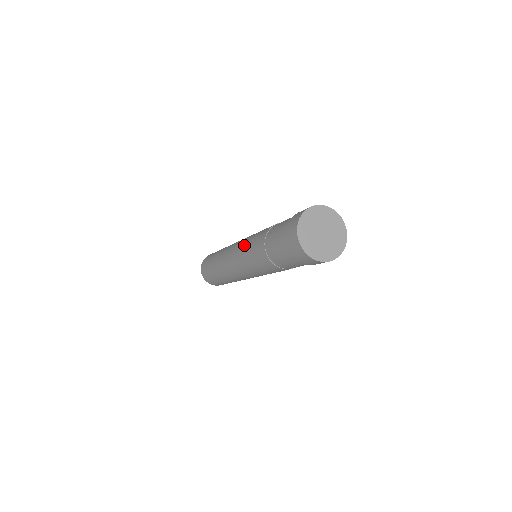
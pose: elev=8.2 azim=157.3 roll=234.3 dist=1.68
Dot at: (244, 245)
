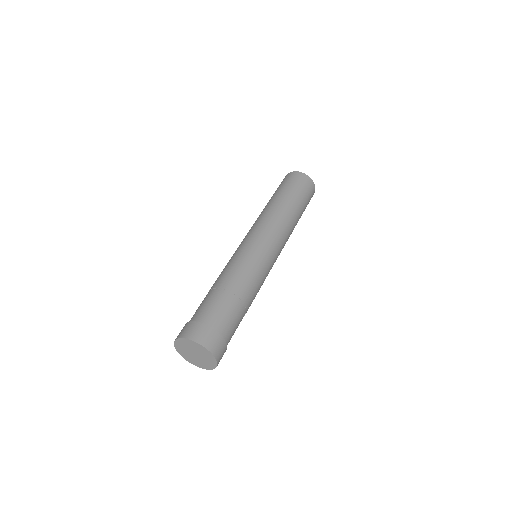
Dot at: occluded
